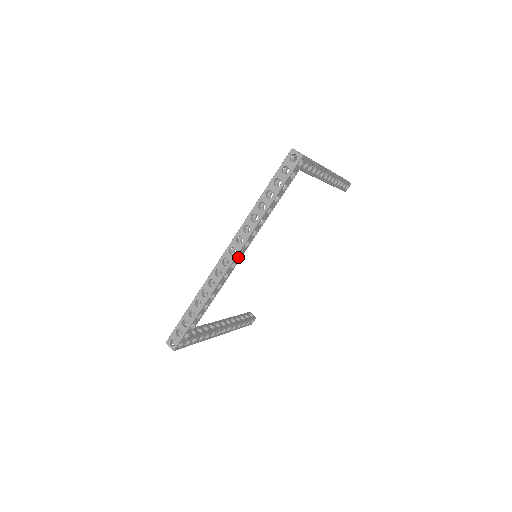
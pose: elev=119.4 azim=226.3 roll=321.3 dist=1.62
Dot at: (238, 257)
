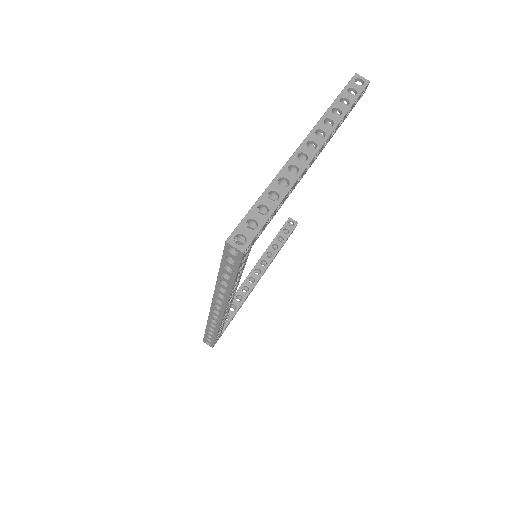
Dot at: occluded
